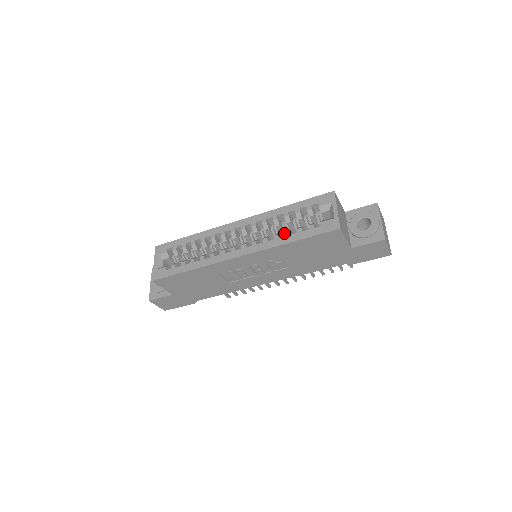
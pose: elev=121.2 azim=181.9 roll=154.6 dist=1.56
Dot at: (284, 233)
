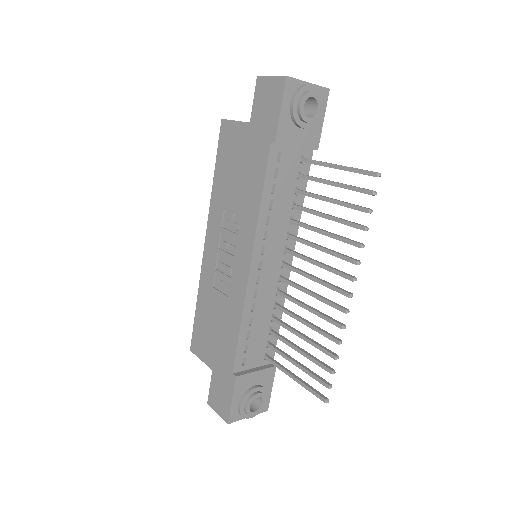
Dot at: occluded
